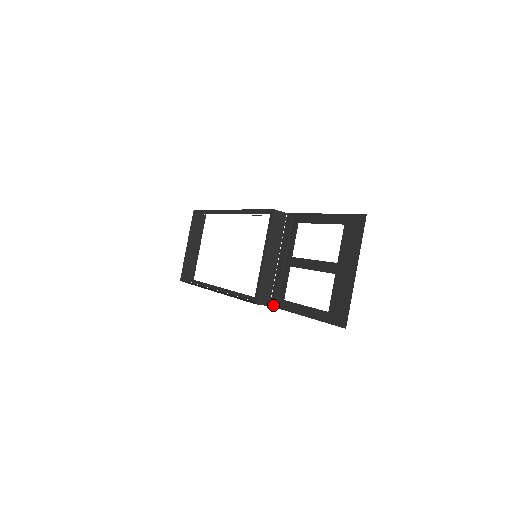
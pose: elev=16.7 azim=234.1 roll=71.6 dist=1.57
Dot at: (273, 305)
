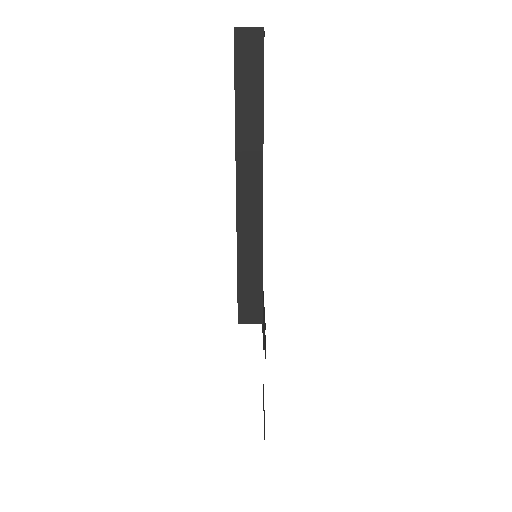
Dot at: occluded
